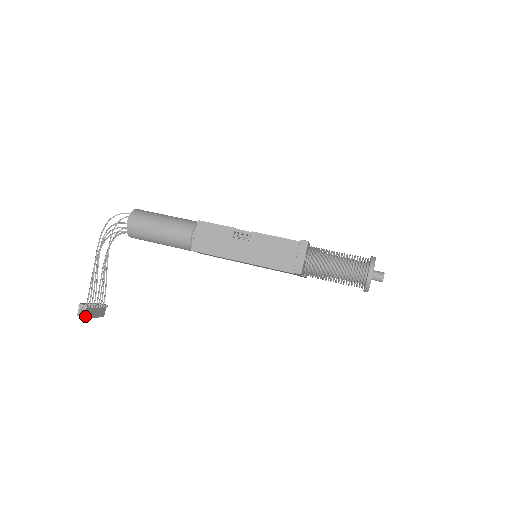
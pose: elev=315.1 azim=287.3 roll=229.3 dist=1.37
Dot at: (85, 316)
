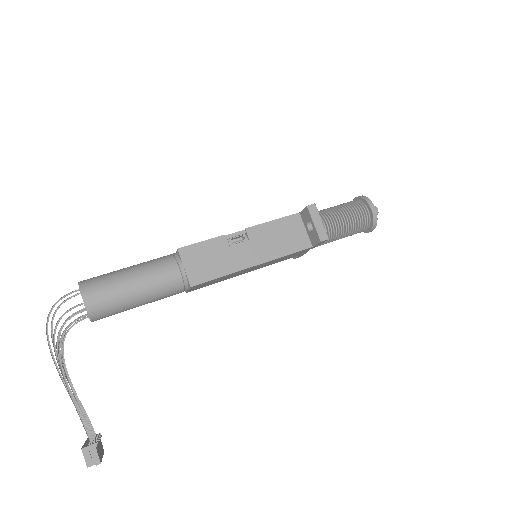
Dot at: (99, 460)
